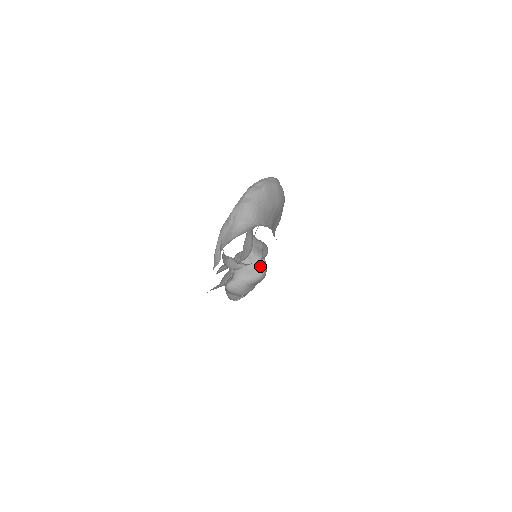
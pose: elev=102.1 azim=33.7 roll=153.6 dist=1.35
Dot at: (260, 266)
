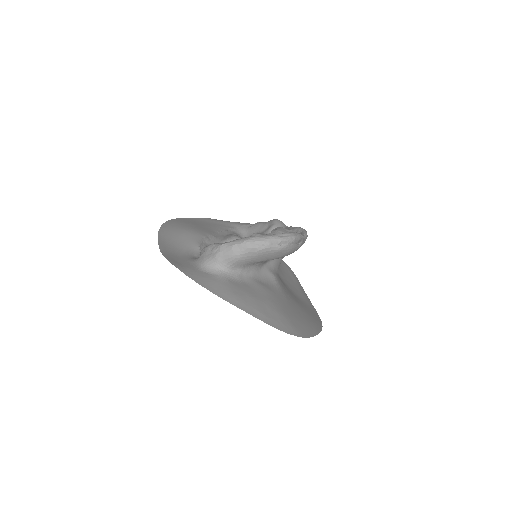
Dot at: occluded
